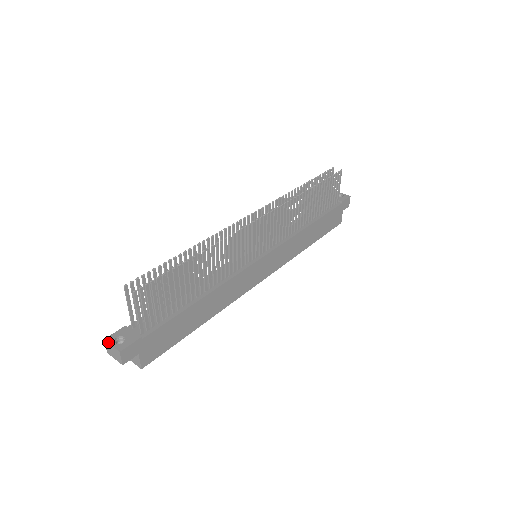
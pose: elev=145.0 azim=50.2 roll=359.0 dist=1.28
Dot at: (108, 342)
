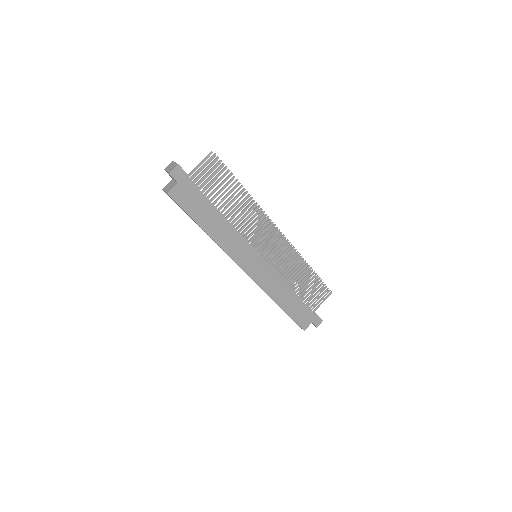
Dot at: (175, 162)
